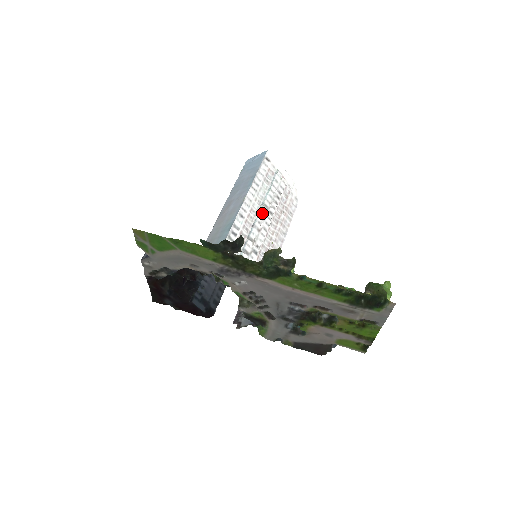
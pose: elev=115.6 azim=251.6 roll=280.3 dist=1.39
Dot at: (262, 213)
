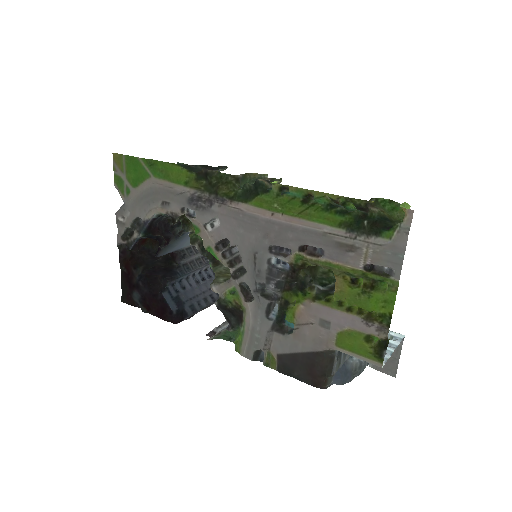
Dot at: occluded
